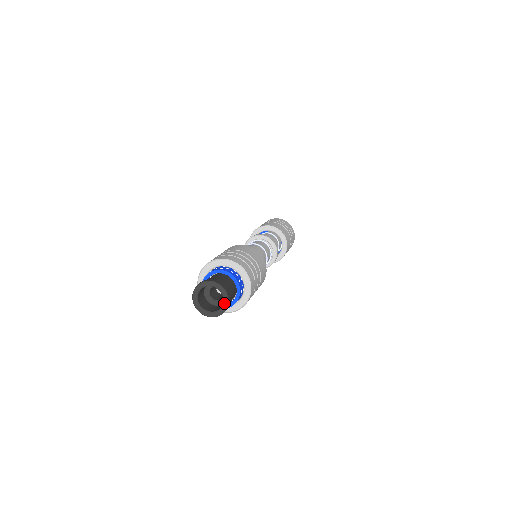
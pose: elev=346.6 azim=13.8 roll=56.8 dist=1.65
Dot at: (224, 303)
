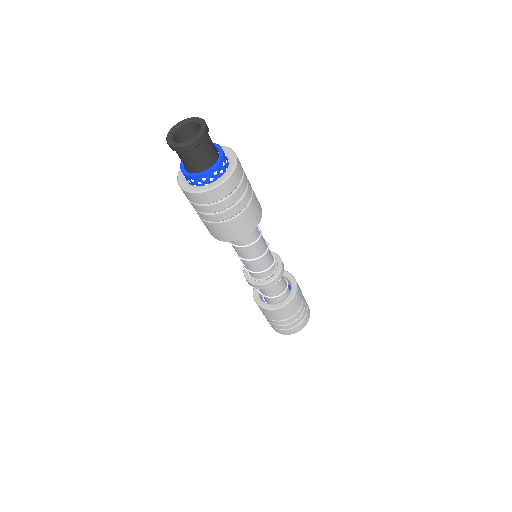
Dot at: (193, 138)
